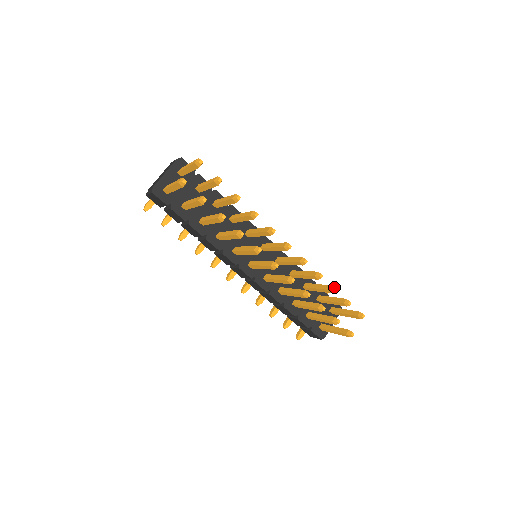
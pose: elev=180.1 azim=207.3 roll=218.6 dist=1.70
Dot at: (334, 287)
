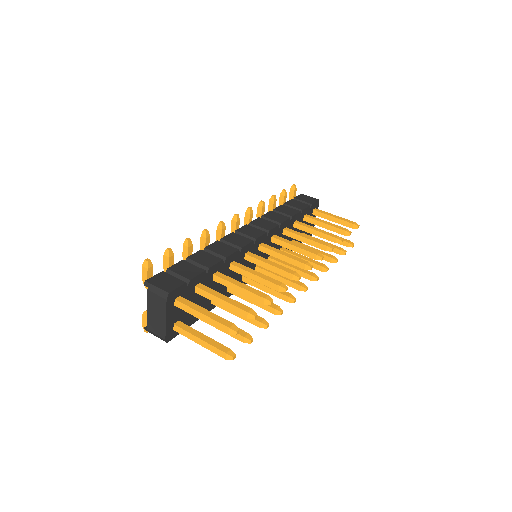
Dot at: (340, 241)
